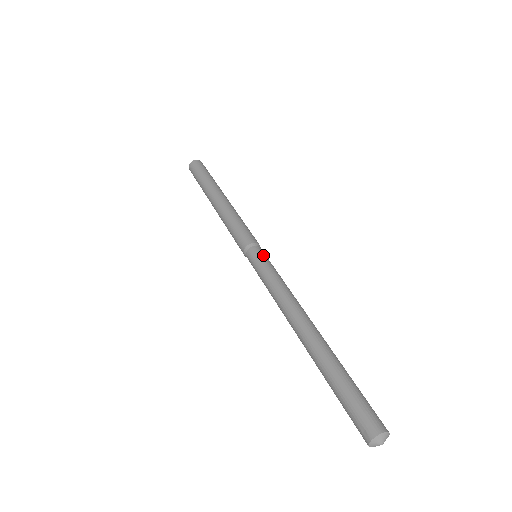
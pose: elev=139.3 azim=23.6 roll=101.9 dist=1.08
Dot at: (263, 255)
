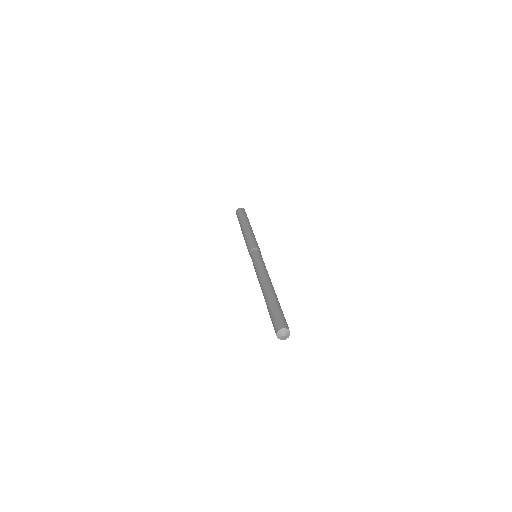
Dot at: (260, 254)
